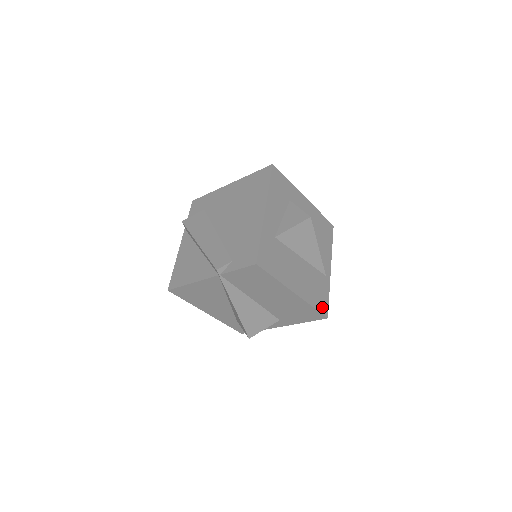
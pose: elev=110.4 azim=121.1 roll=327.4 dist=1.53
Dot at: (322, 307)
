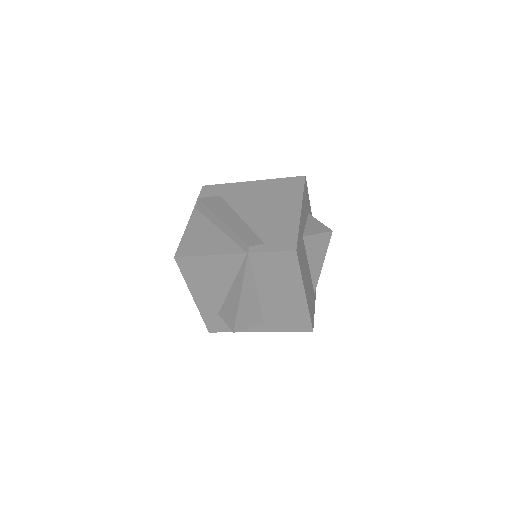
Dot at: (312, 319)
